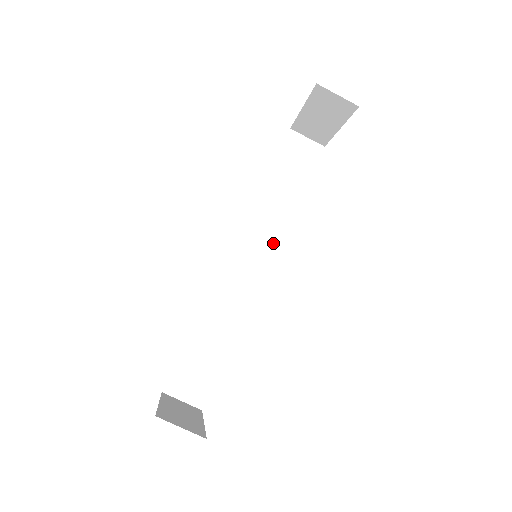
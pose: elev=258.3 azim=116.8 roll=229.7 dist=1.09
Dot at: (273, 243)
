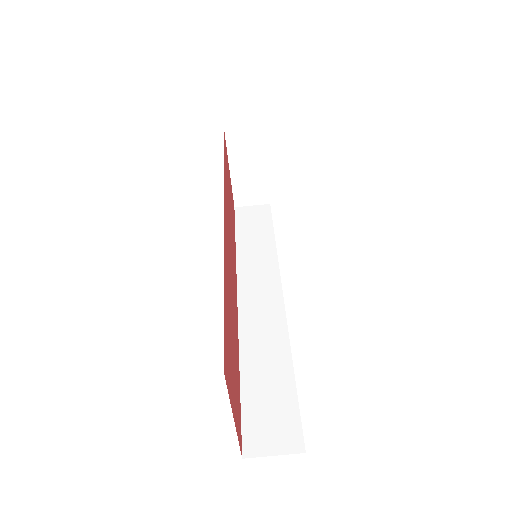
Dot at: (273, 273)
